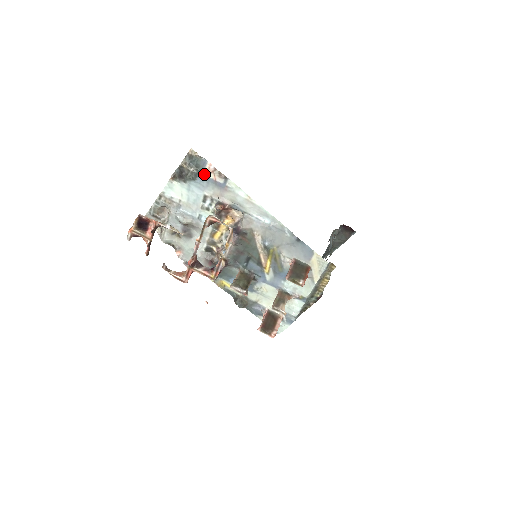
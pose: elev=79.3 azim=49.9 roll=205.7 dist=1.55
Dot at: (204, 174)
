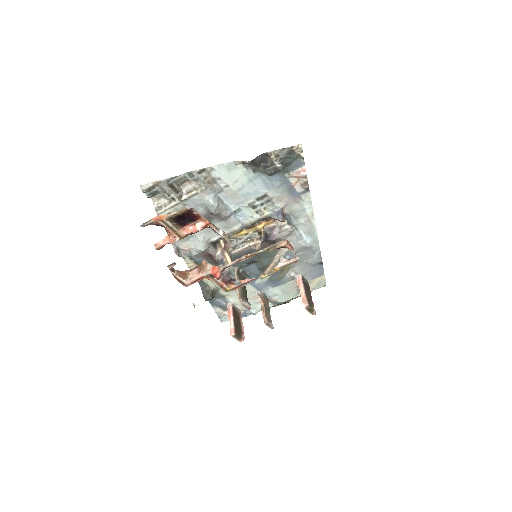
Dot at: (286, 174)
